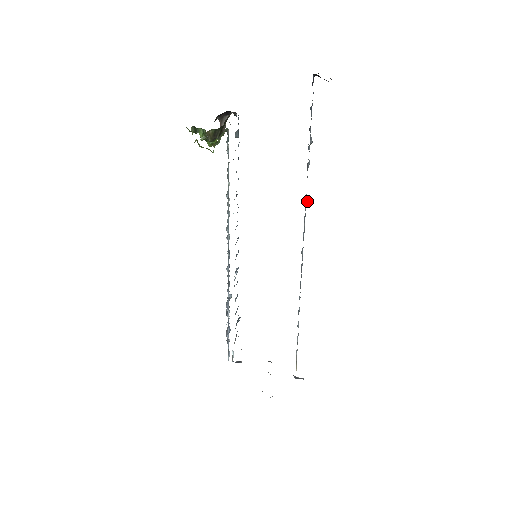
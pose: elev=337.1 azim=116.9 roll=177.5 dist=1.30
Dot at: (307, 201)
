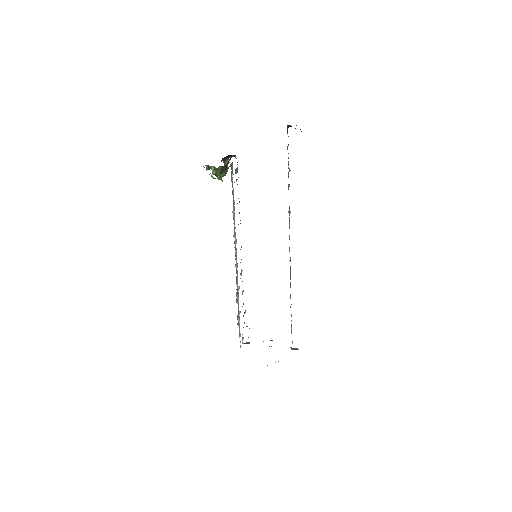
Dot at: (290, 212)
